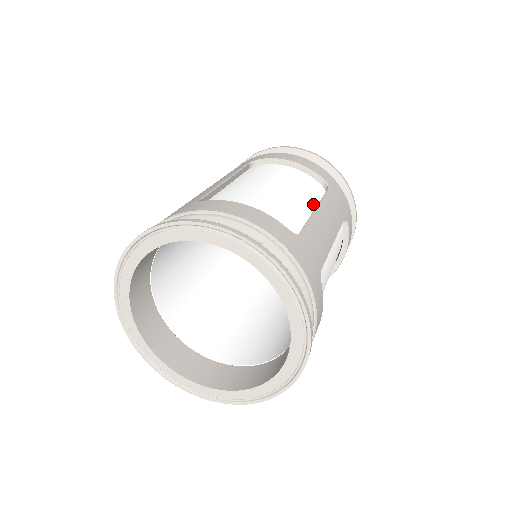
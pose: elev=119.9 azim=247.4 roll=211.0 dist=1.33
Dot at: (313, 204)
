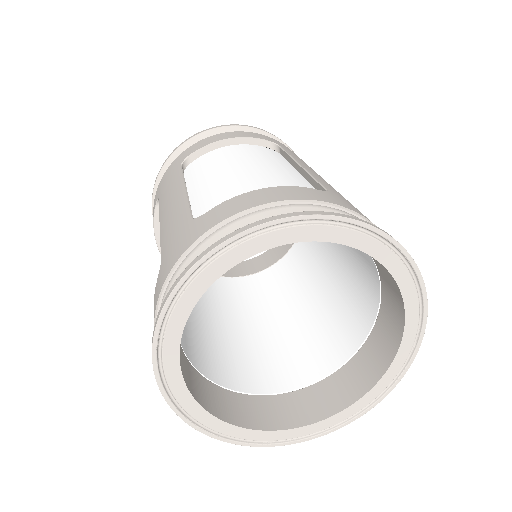
Dot at: (287, 166)
